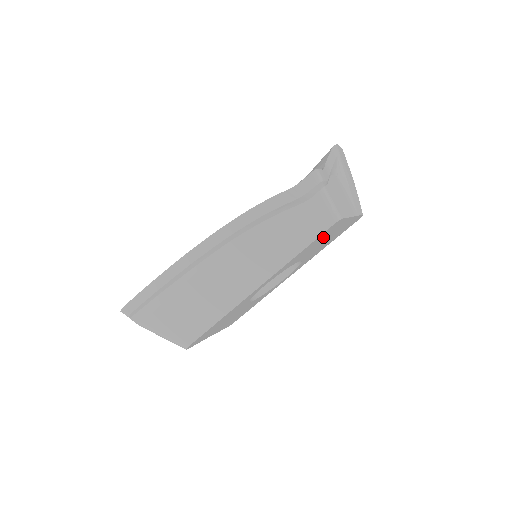
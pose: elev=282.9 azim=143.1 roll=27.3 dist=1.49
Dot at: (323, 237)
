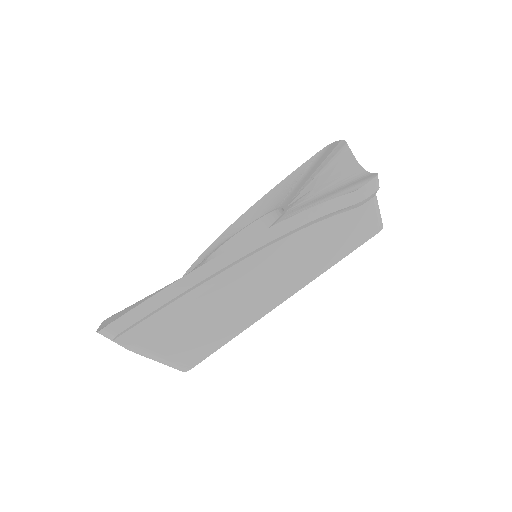
Dot at: occluded
